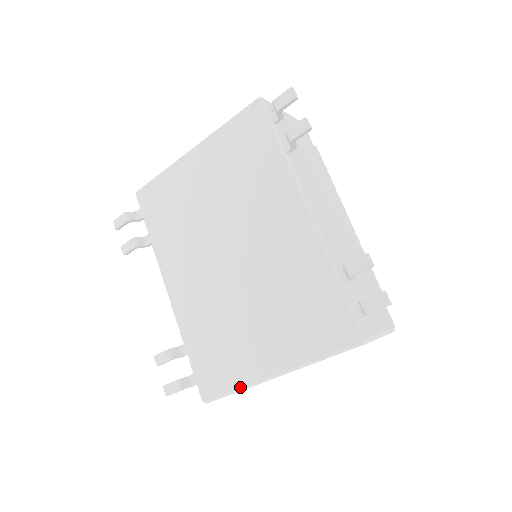
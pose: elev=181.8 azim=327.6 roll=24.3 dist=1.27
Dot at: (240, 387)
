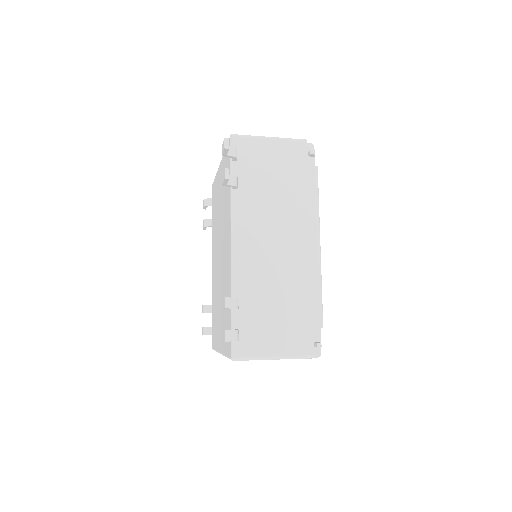
Dot at: (216, 350)
